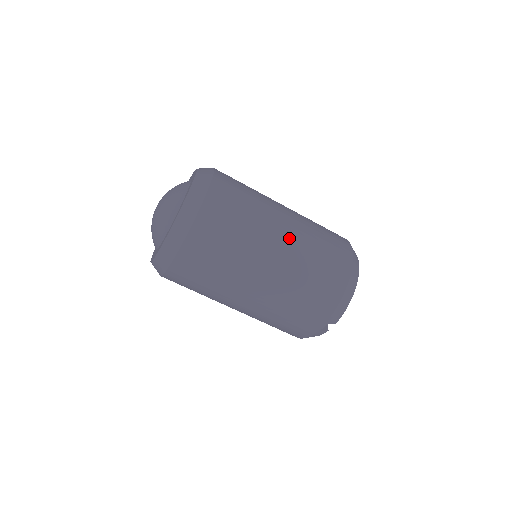
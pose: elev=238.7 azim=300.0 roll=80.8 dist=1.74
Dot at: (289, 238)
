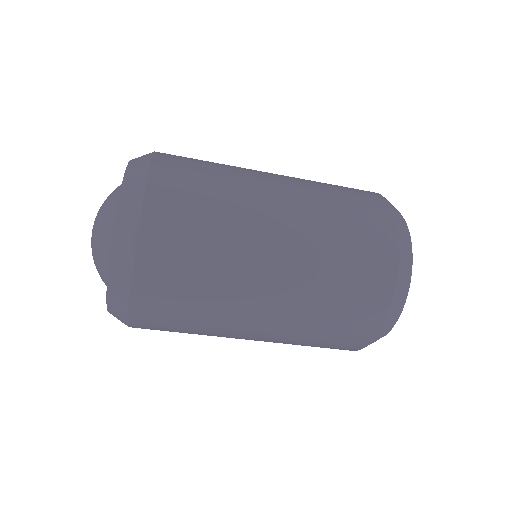
Dot at: (288, 253)
